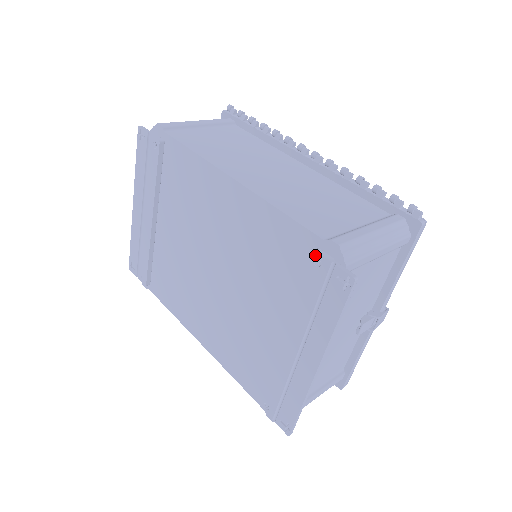
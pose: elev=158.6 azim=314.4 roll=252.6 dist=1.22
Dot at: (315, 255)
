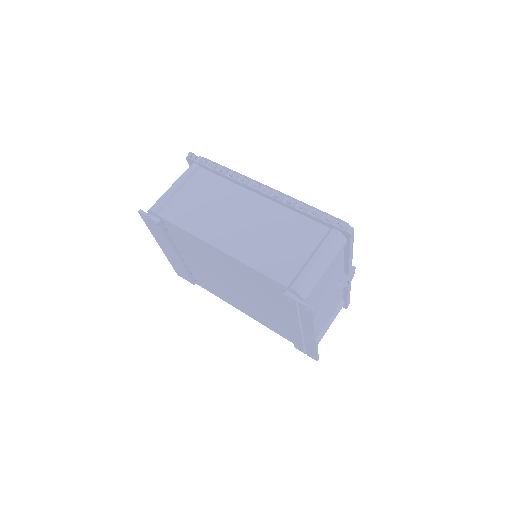
Dot at: (285, 296)
